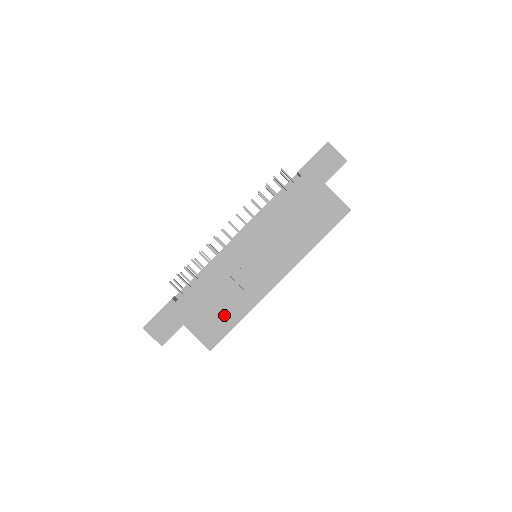
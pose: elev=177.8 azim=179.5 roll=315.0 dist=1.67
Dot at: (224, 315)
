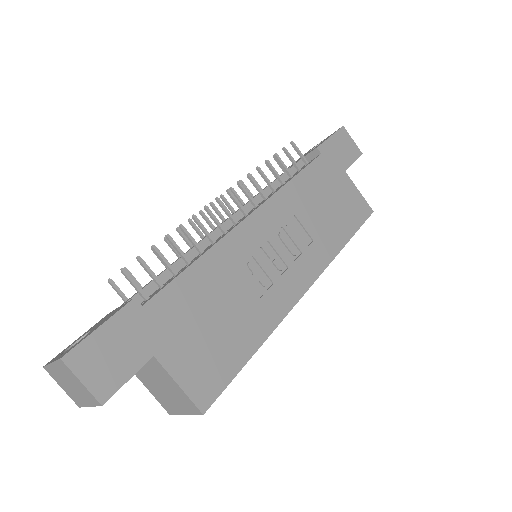
Dot at: (229, 340)
